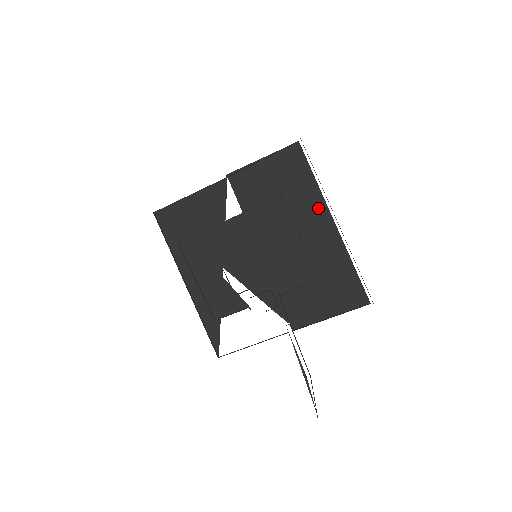
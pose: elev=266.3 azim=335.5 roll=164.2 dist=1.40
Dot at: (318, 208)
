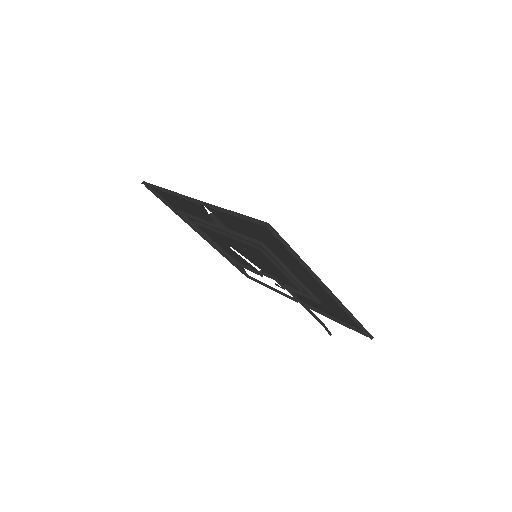
Dot at: (307, 272)
